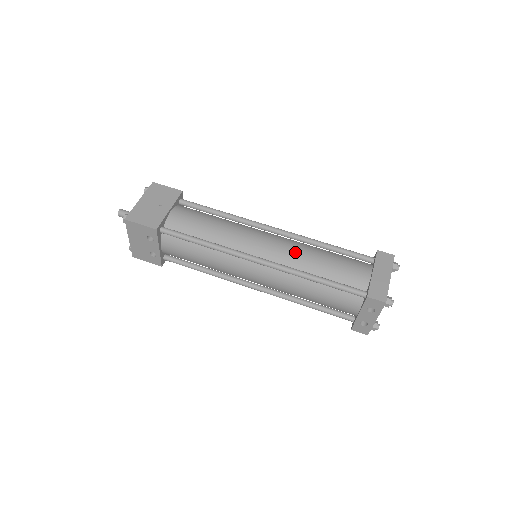
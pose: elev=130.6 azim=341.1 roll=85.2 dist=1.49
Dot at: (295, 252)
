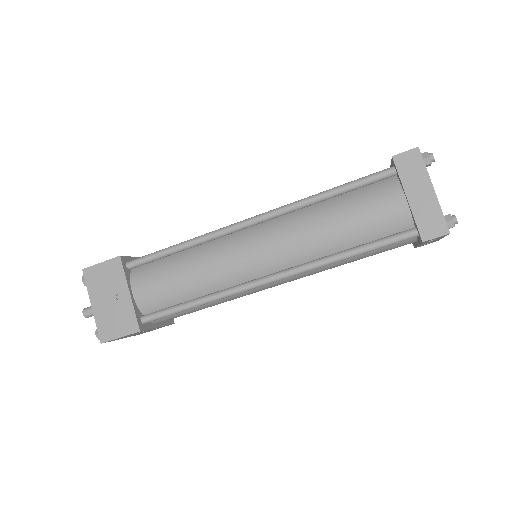
Dot at: (298, 239)
